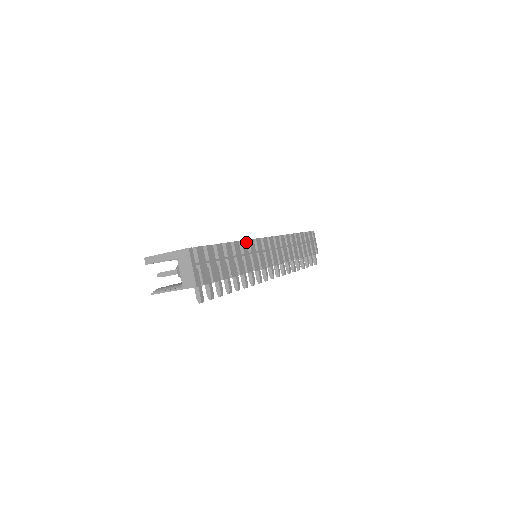
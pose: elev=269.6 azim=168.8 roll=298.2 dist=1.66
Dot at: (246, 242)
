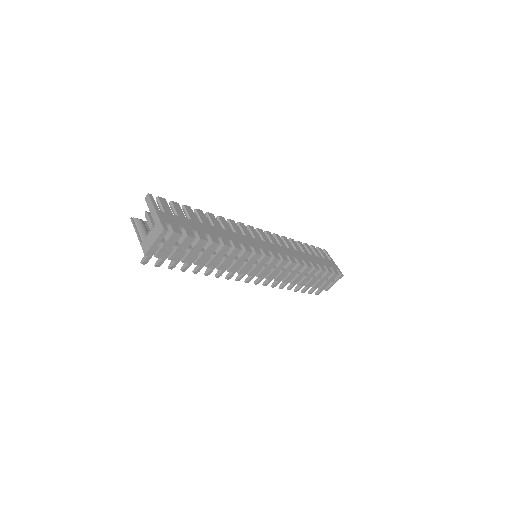
Dot at: (240, 250)
